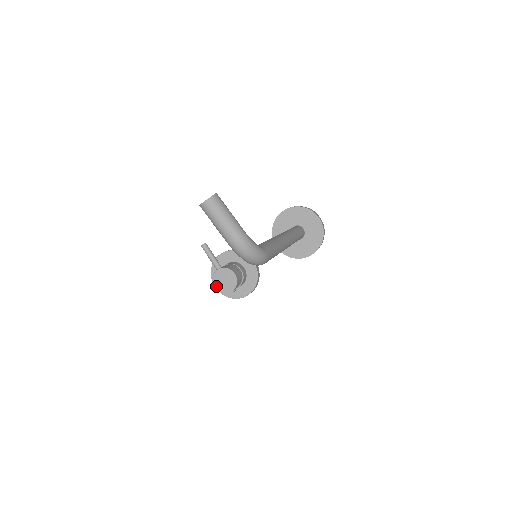
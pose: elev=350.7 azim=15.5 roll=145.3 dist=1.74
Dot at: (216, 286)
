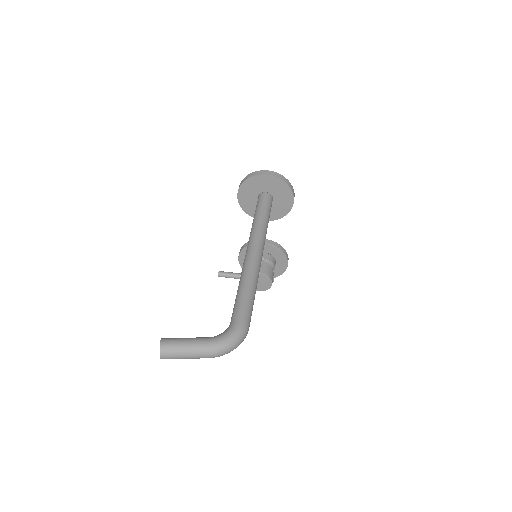
Dot at: (259, 290)
